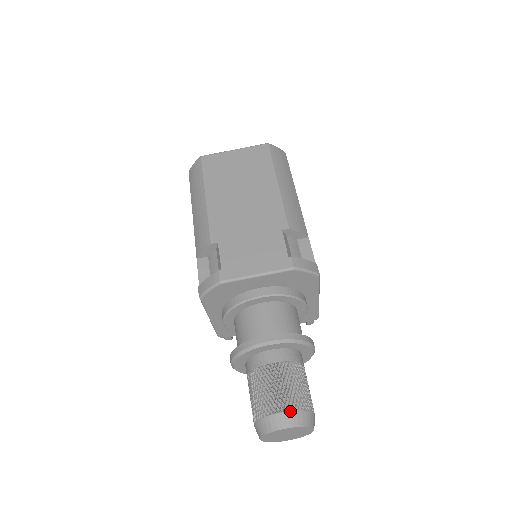
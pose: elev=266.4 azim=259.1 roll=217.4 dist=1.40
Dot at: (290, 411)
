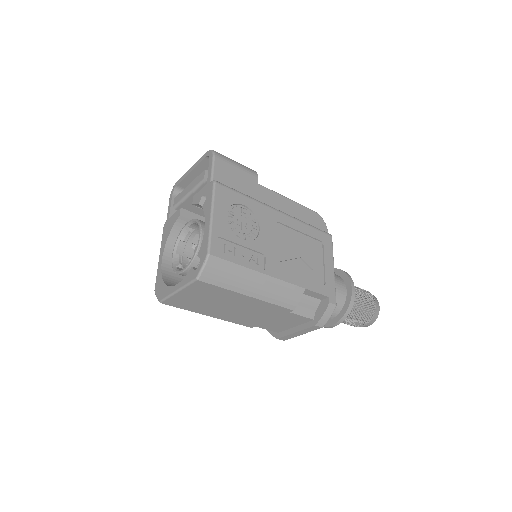
Dot at: (366, 325)
